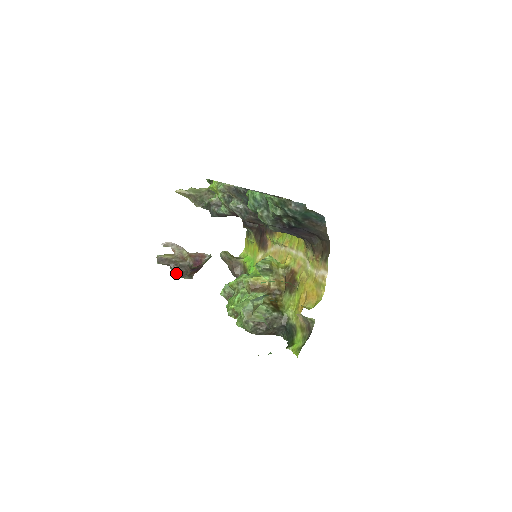
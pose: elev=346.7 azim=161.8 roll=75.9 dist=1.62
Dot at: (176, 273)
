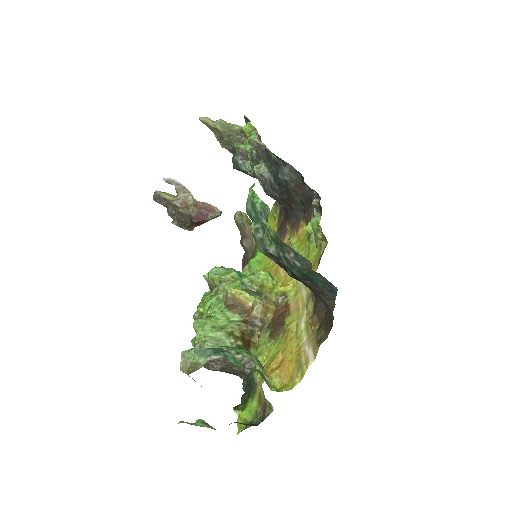
Dot at: (173, 218)
